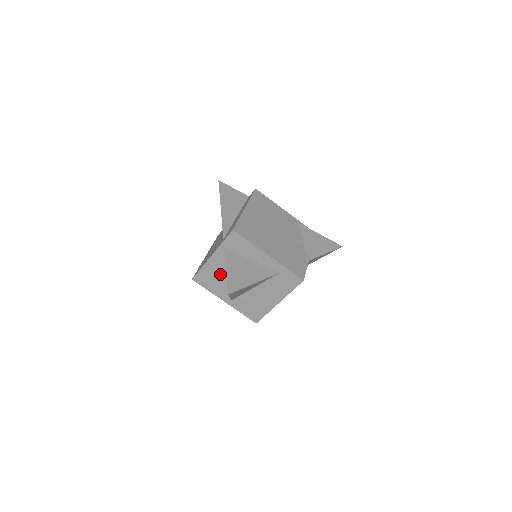
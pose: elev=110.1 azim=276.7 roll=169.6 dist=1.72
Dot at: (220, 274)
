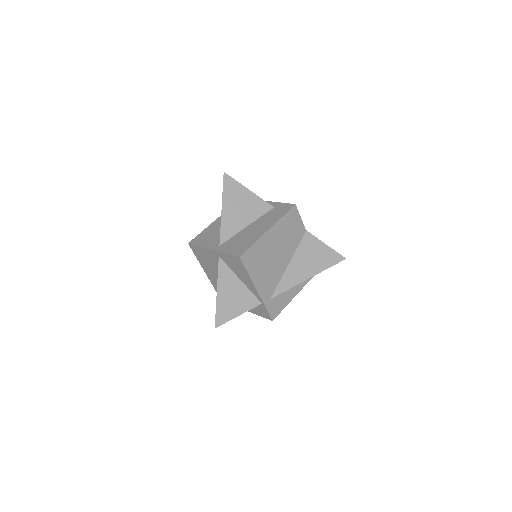
Dot at: (218, 229)
